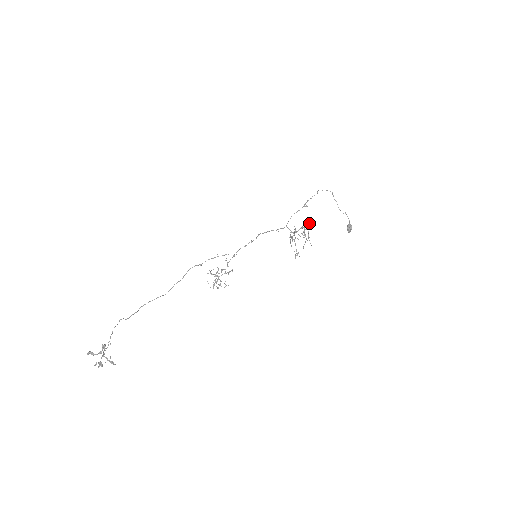
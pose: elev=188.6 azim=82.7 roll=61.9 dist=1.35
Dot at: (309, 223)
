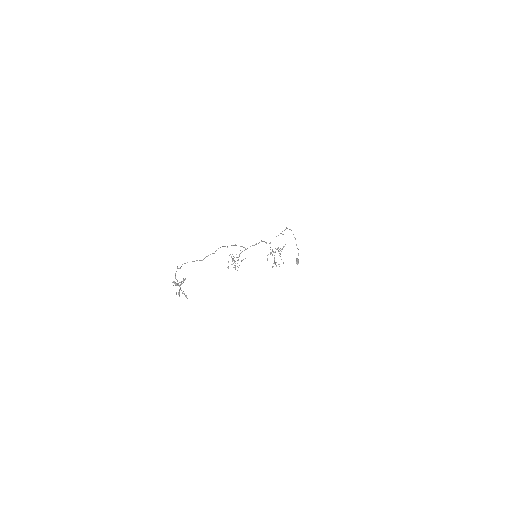
Dot at: occluded
